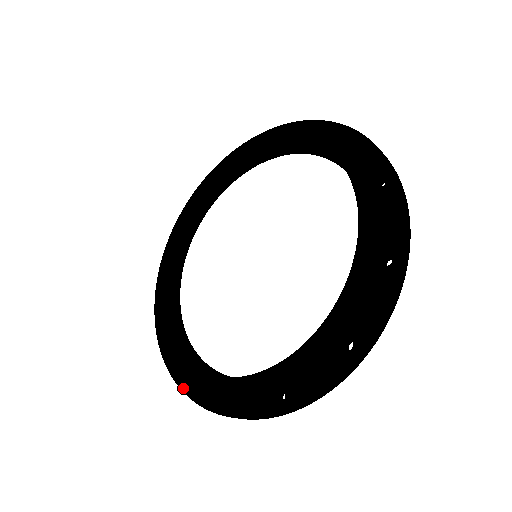
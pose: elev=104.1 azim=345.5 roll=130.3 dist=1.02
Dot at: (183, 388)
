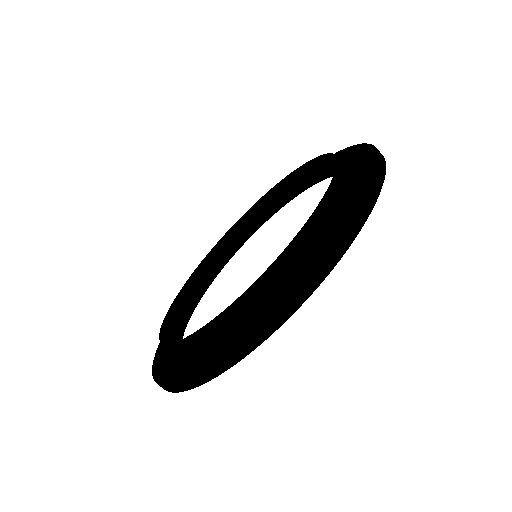
Dot at: occluded
